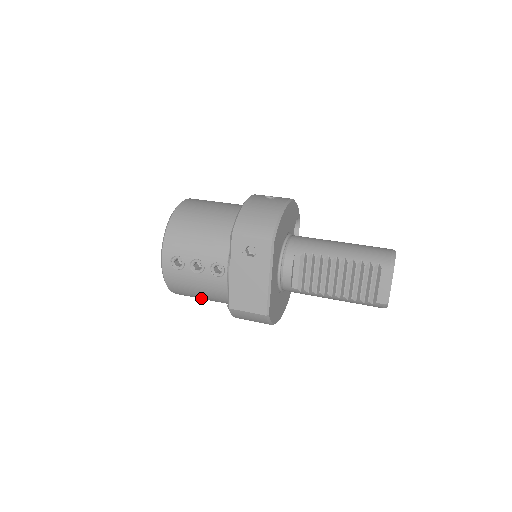
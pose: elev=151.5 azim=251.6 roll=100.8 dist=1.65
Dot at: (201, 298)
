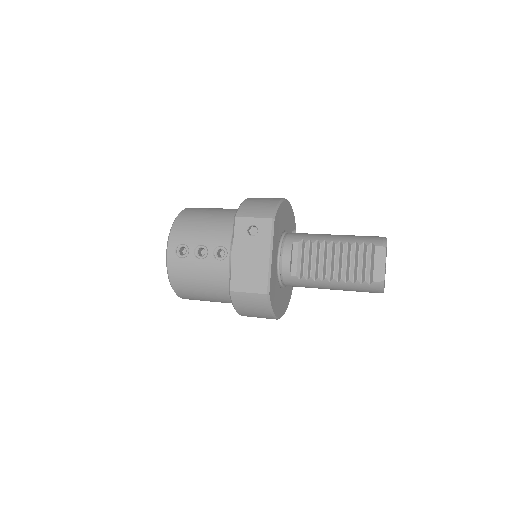
Dot at: (202, 294)
